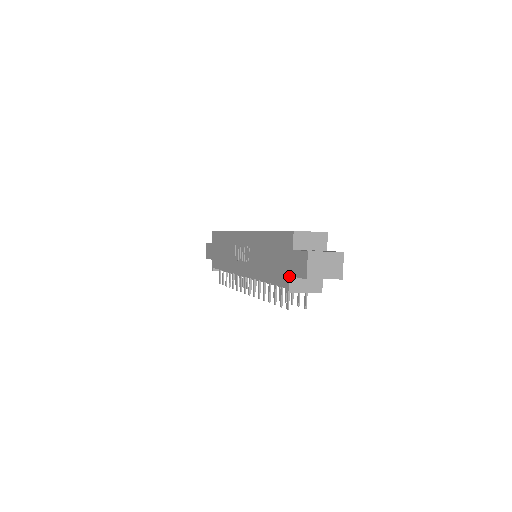
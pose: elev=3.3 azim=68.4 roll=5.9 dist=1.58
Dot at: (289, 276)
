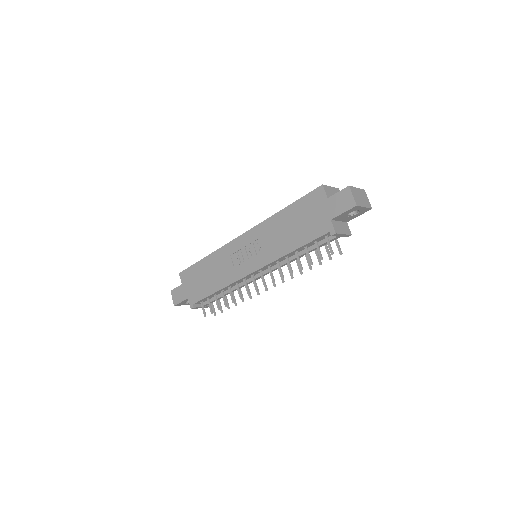
Dot at: (331, 220)
